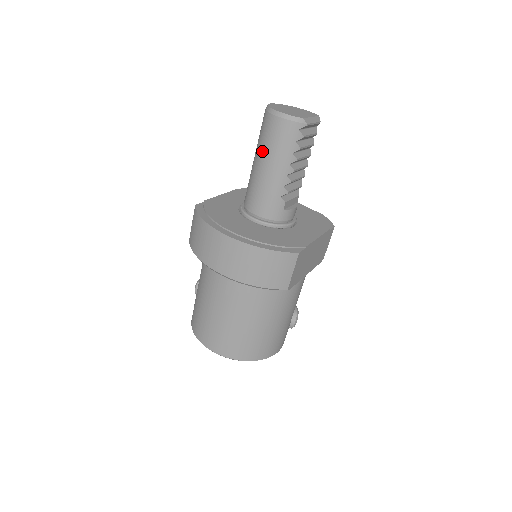
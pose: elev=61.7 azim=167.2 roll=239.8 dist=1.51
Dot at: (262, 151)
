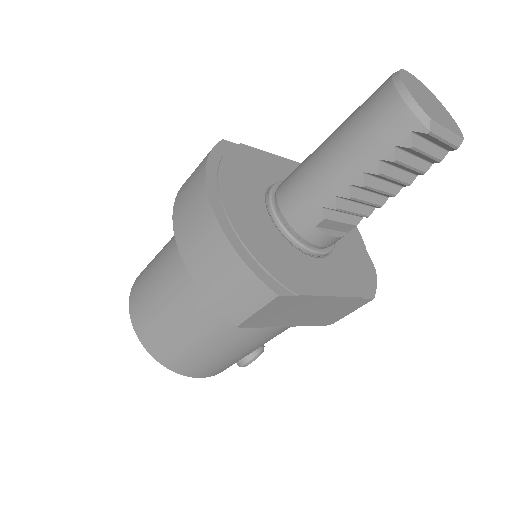
Dot at: (344, 128)
